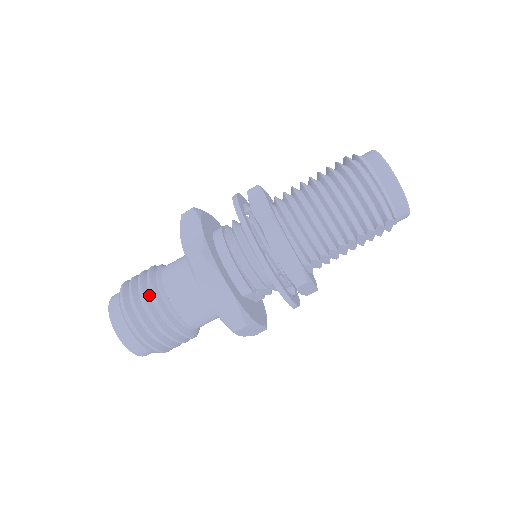
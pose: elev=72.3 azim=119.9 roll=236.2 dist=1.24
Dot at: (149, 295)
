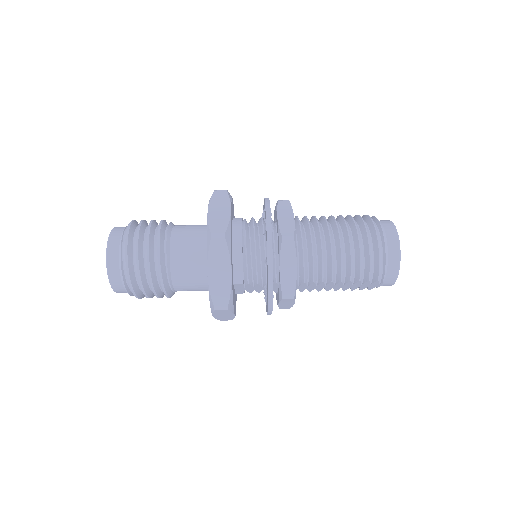
Dot at: (153, 243)
